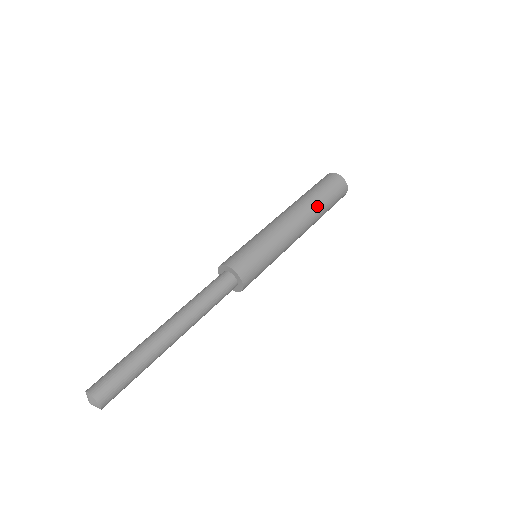
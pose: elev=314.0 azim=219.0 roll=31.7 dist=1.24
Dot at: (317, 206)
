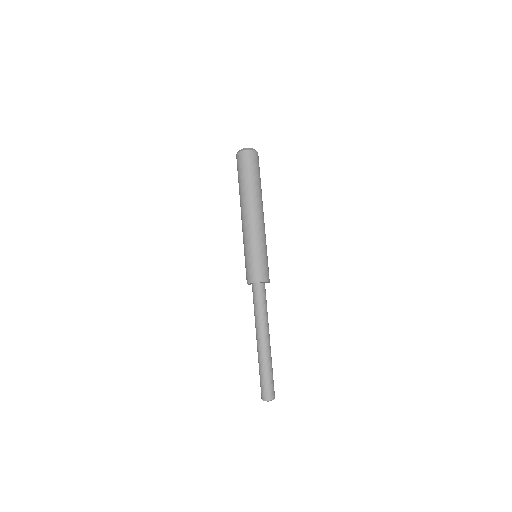
Dot at: occluded
